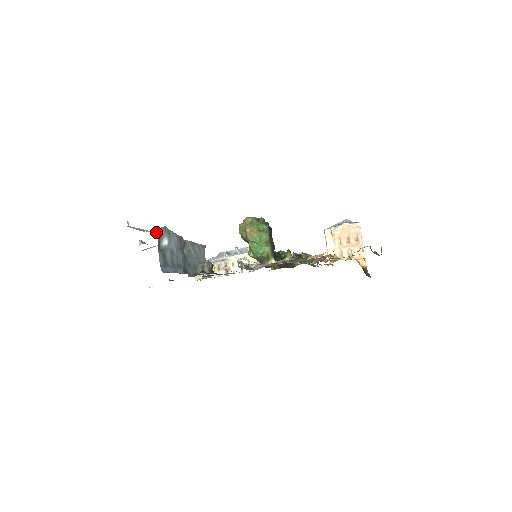
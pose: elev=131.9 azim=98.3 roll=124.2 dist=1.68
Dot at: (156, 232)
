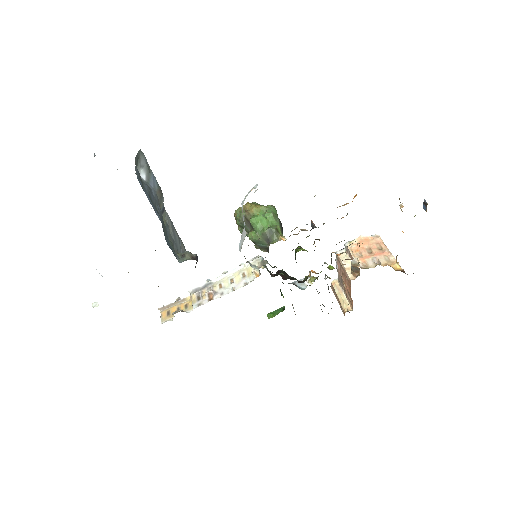
Dot at: occluded
